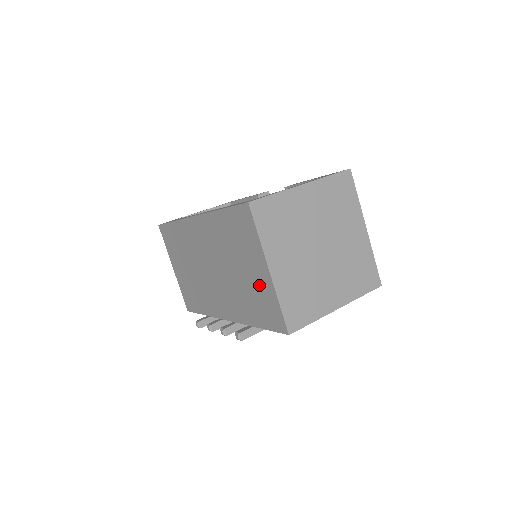
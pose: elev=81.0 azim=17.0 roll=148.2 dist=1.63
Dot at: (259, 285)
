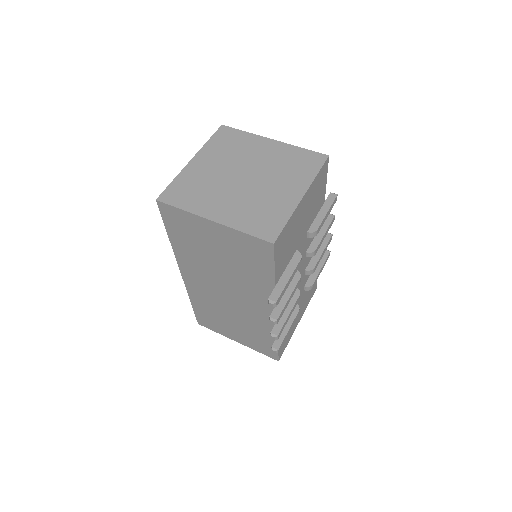
Dot at: (229, 244)
